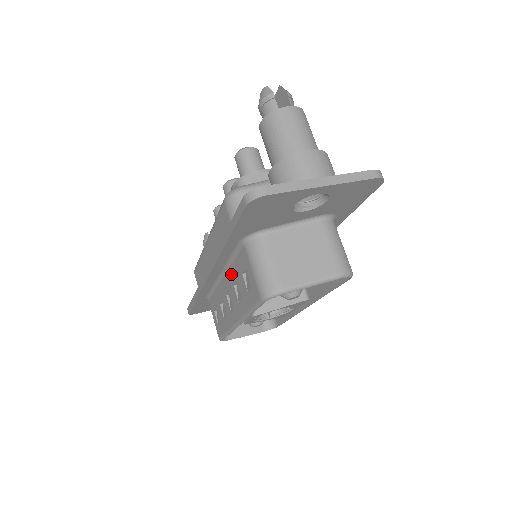
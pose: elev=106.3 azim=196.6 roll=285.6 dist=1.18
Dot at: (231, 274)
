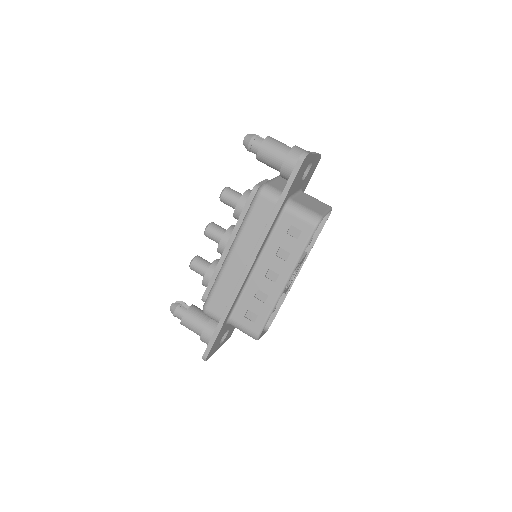
Dot at: (270, 250)
